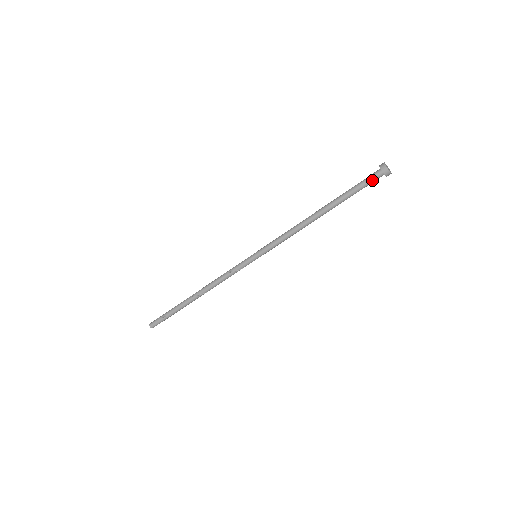
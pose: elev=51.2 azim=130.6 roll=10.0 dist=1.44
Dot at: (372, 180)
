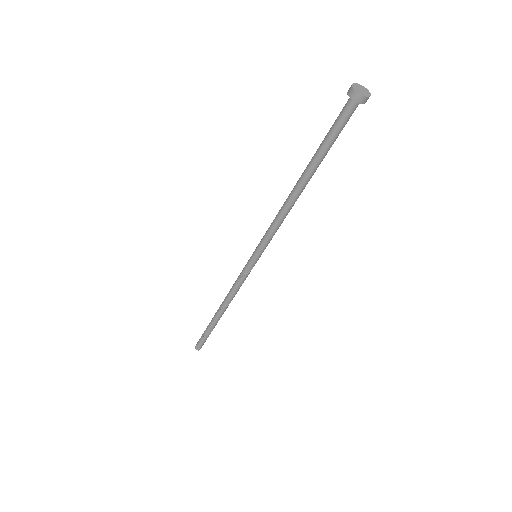
Dot at: (343, 115)
